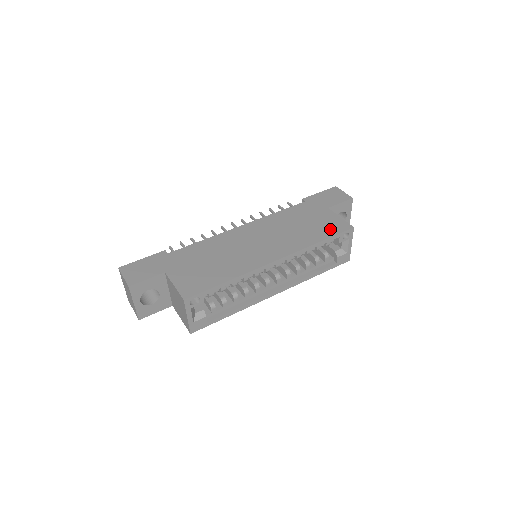
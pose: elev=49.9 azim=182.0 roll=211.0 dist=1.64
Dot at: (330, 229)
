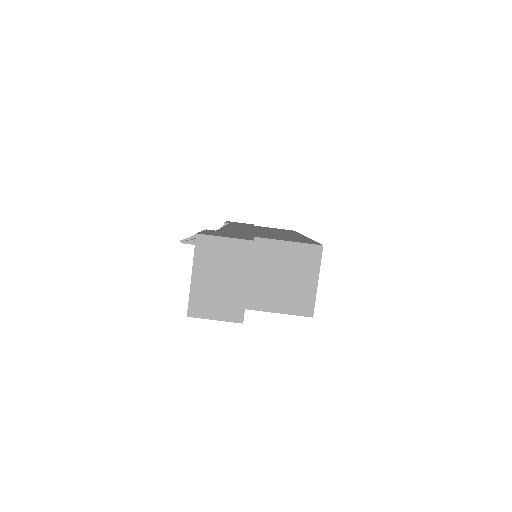
Dot at: (286, 230)
